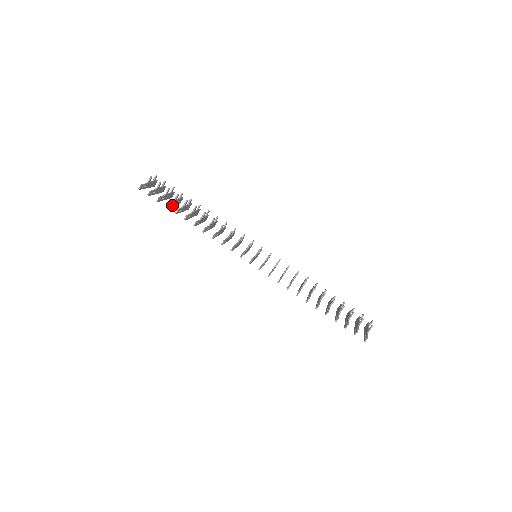
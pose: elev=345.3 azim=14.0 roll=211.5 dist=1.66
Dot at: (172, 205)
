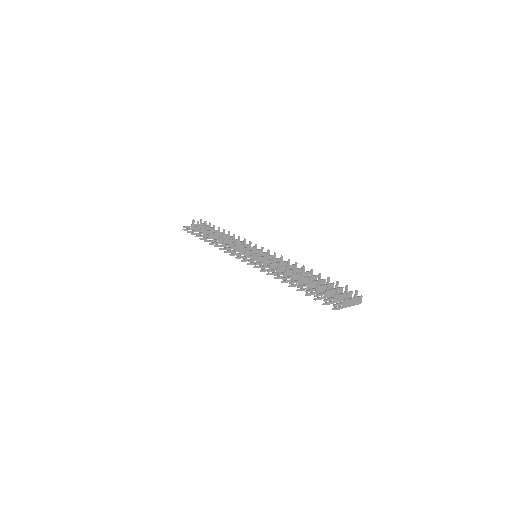
Dot at: occluded
